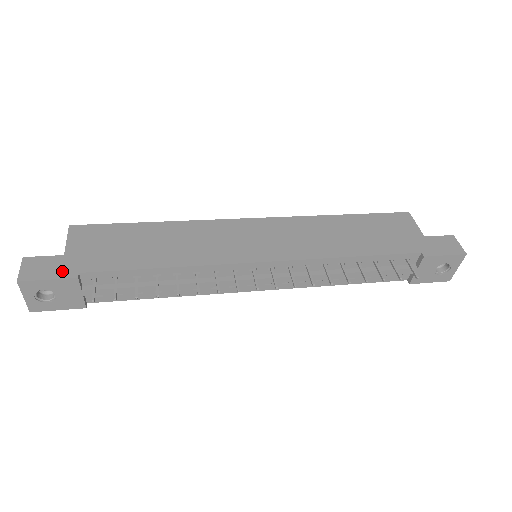
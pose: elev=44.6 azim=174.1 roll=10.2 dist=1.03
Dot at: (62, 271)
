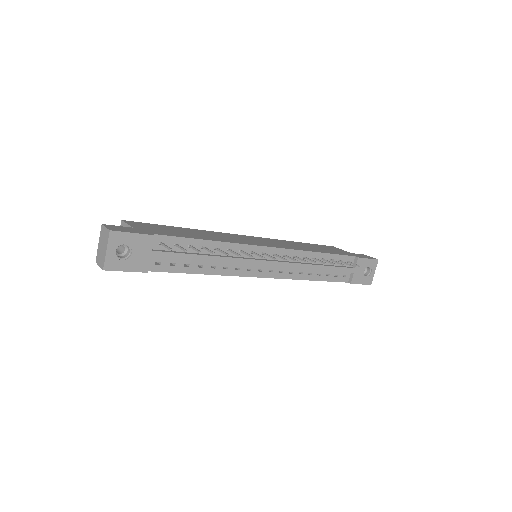
Dot at: (140, 232)
